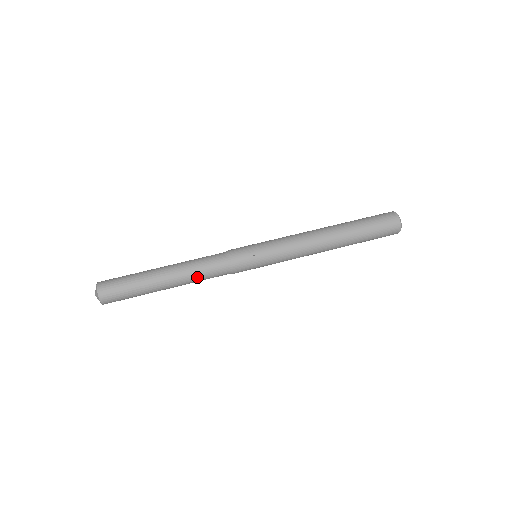
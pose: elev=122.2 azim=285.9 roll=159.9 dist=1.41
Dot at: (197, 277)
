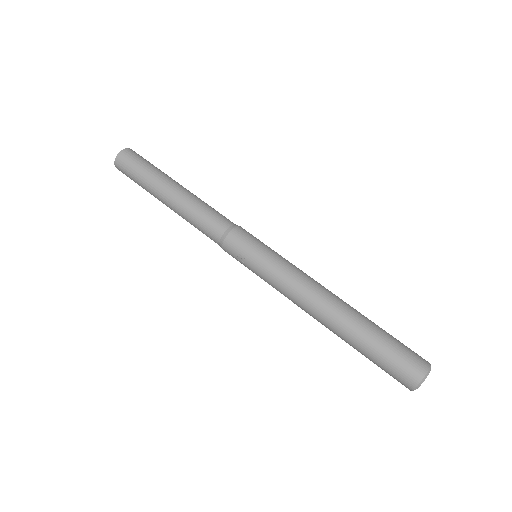
Dot at: (193, 225)
